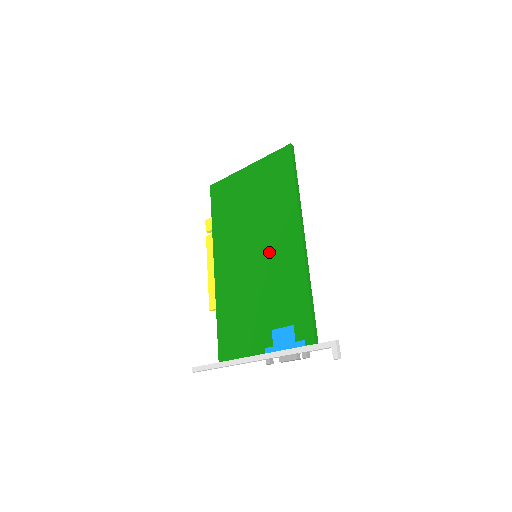
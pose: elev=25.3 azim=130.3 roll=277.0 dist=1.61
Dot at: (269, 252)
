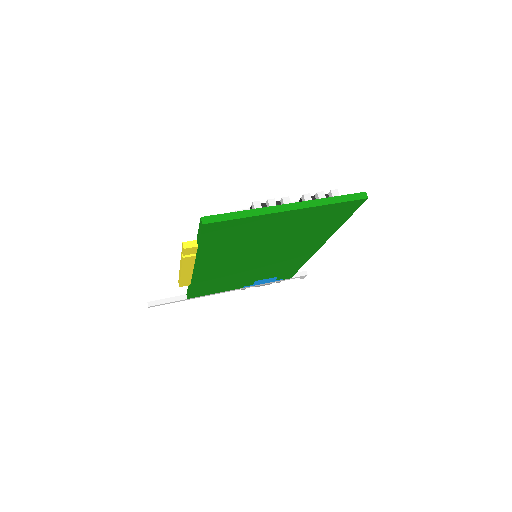
Dot at: (278, 257)
